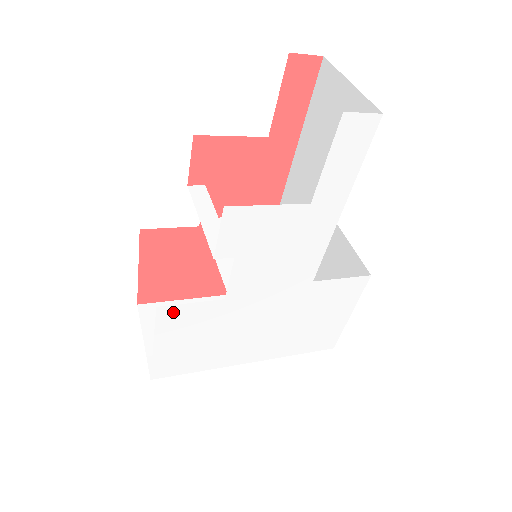
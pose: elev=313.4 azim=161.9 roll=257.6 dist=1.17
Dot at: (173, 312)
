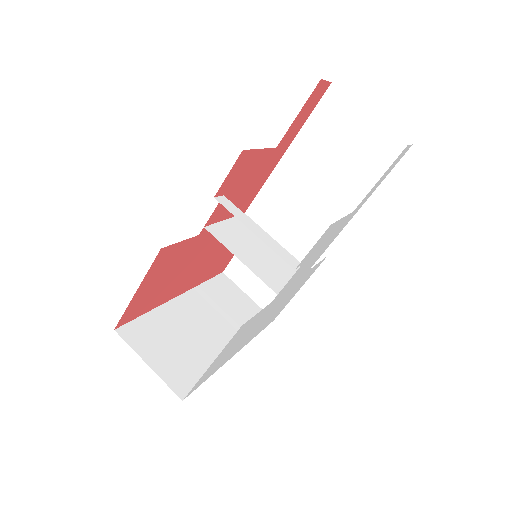
Dot at: (244, 326)
